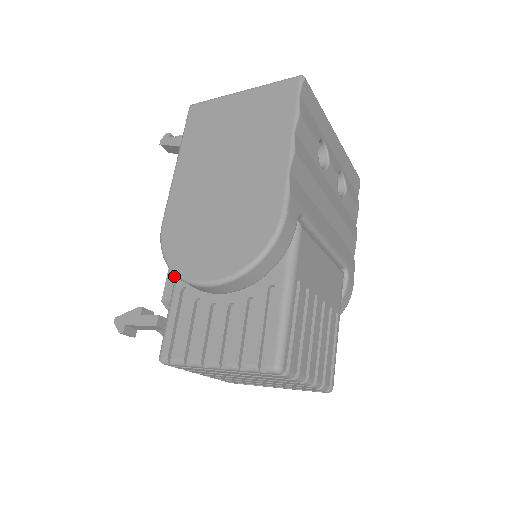
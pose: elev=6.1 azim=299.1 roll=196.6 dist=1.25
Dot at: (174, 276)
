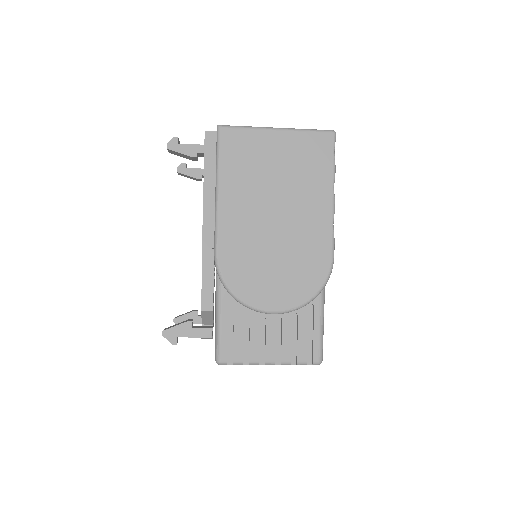
Dot at: (210, 289)
